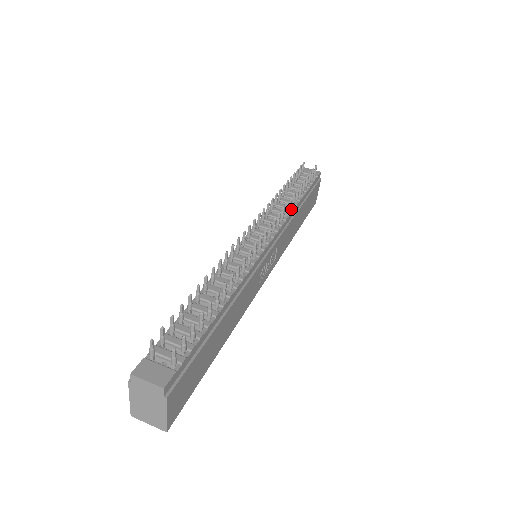
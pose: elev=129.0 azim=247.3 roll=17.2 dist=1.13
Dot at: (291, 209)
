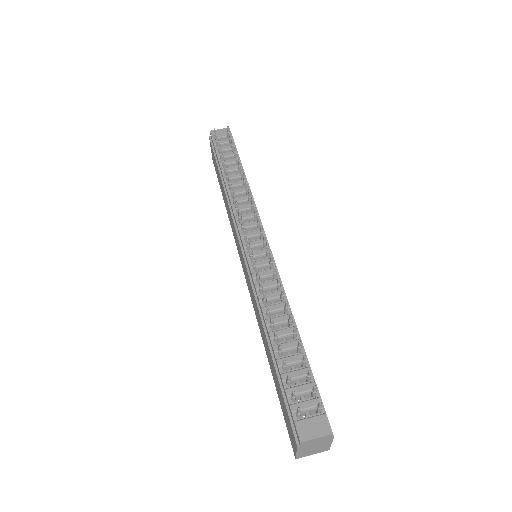
Dot at: occluded
